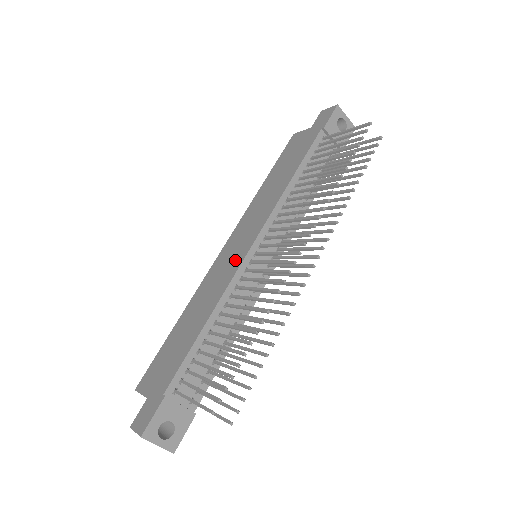
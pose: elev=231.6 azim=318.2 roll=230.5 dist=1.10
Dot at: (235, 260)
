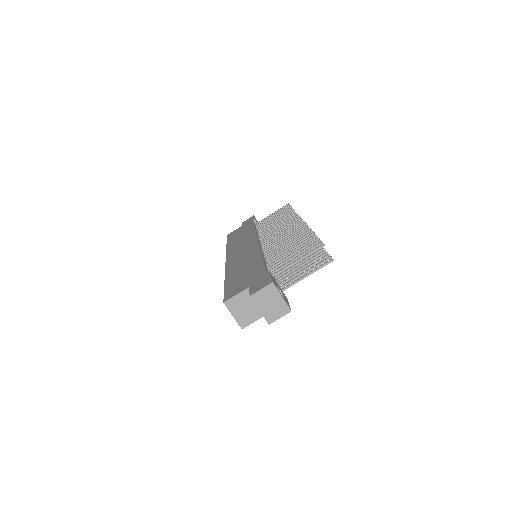
Dot at: (250, 248)
